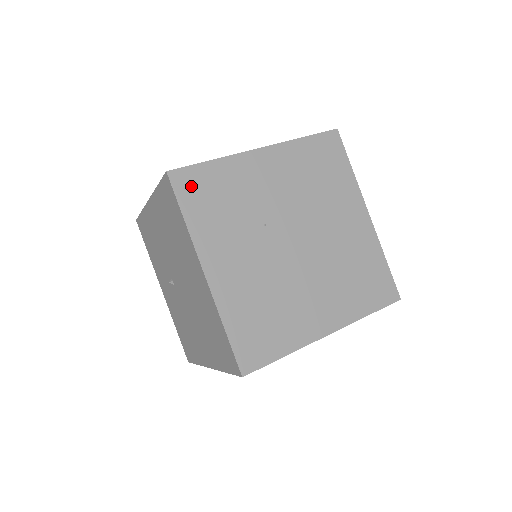
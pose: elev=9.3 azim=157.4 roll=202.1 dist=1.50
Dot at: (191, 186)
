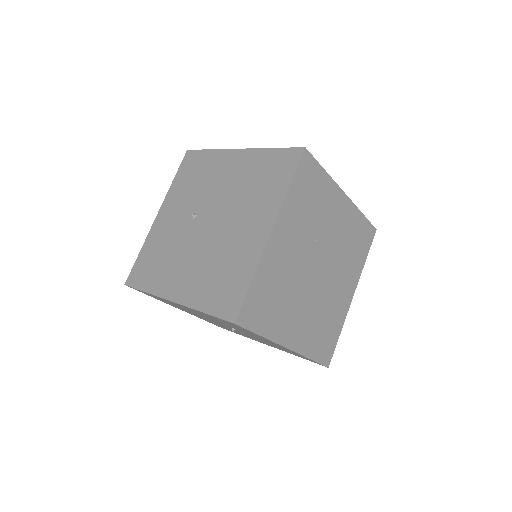
Dot at: (307, 172)
